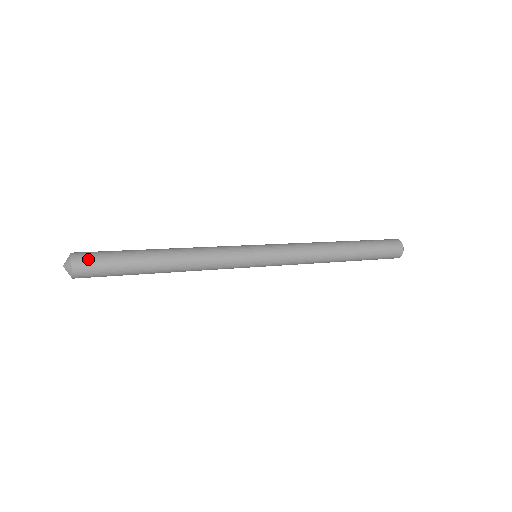
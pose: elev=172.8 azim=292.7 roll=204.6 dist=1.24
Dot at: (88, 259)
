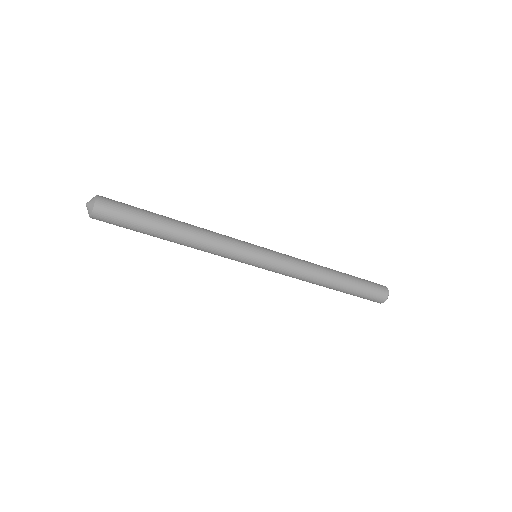
Dot at: (110, 204)
